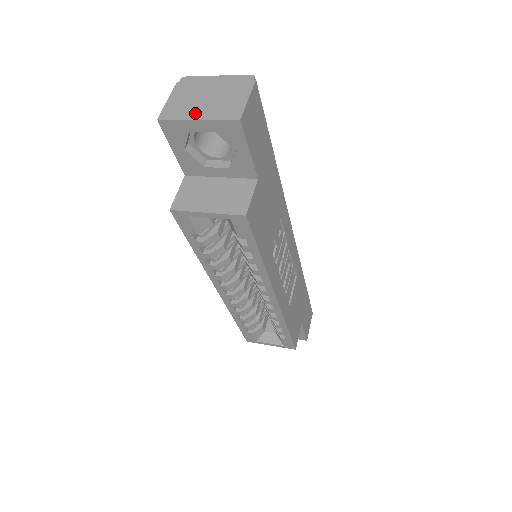
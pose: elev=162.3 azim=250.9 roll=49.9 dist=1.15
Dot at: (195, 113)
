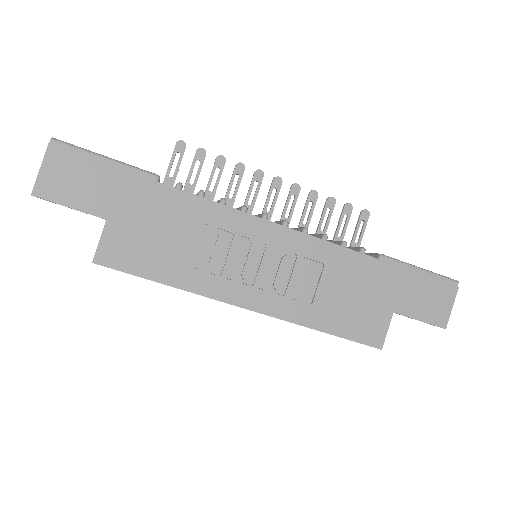
Dot at: occluded
